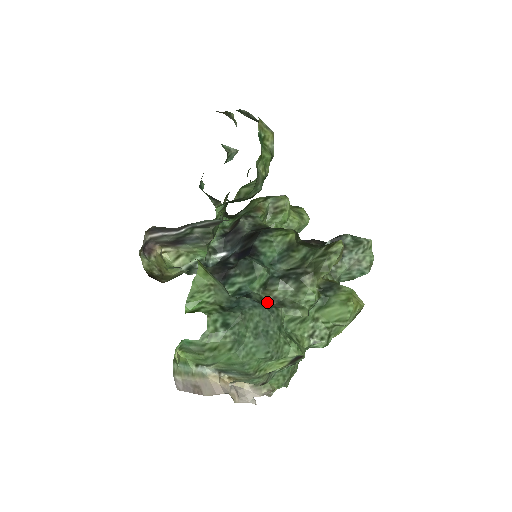
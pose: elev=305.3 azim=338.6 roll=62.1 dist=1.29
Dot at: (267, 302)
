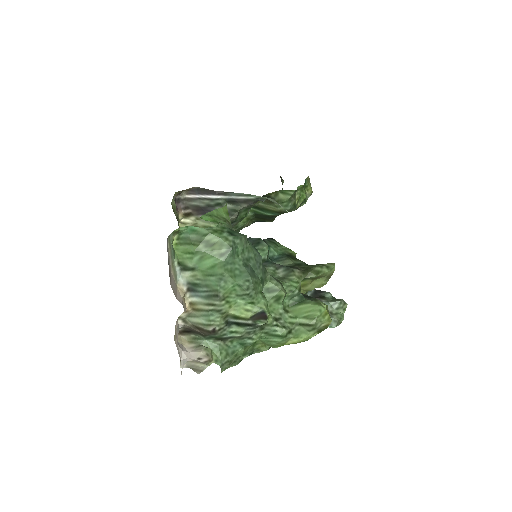
Dot at: occluded
